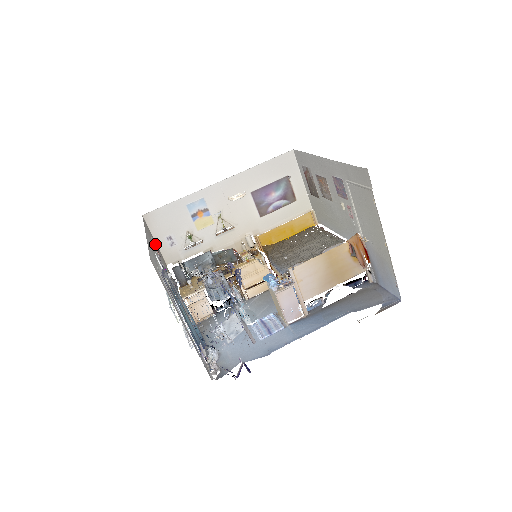
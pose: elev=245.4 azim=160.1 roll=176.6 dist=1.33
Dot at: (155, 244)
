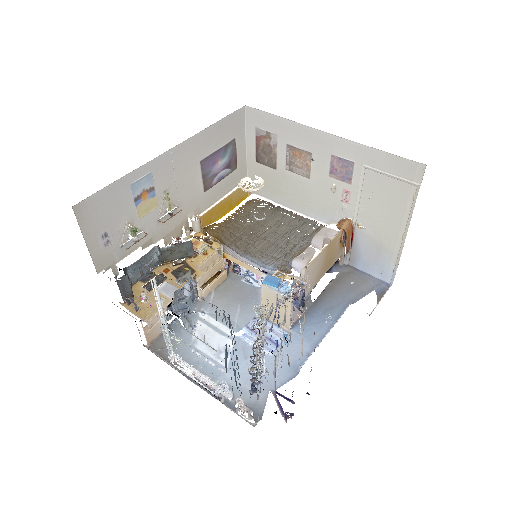
Dot at: occluded
